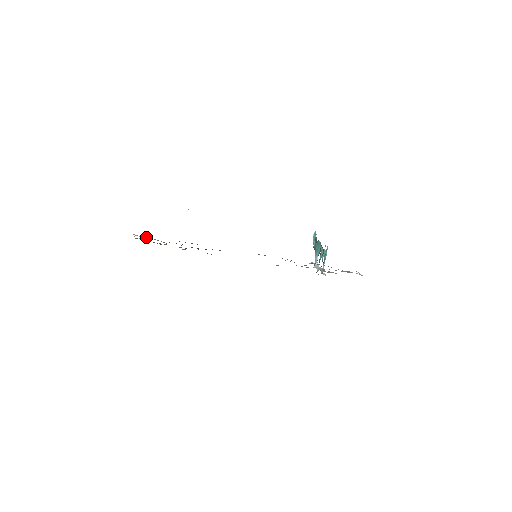
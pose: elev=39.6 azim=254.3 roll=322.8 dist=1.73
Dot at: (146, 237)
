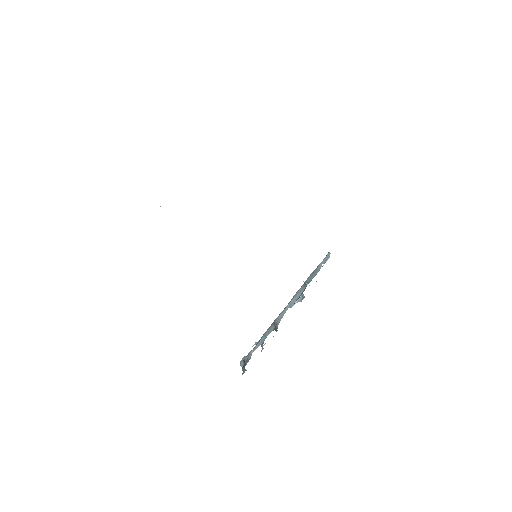
Dot at: occluded
